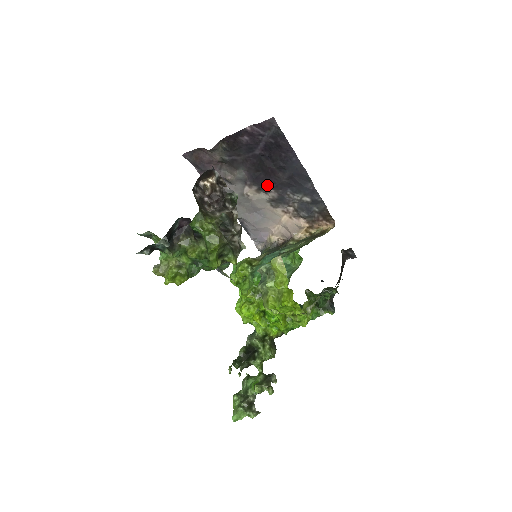
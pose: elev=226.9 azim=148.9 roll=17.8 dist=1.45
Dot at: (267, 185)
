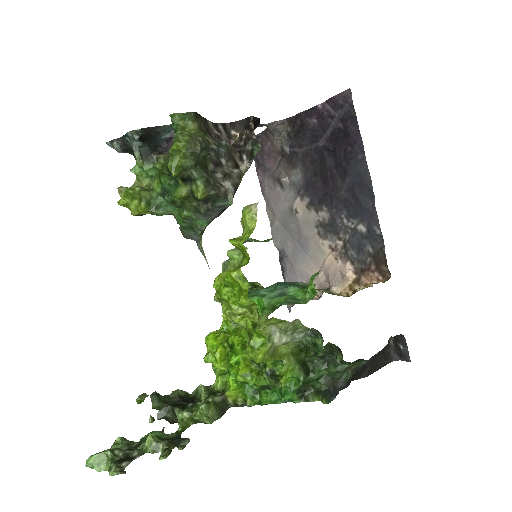
Dot at: (321, 199)
